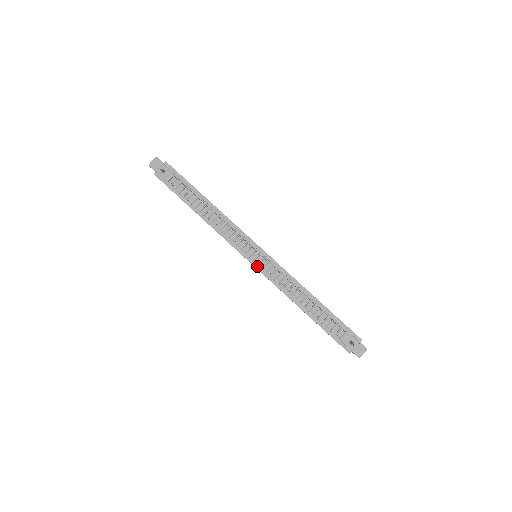
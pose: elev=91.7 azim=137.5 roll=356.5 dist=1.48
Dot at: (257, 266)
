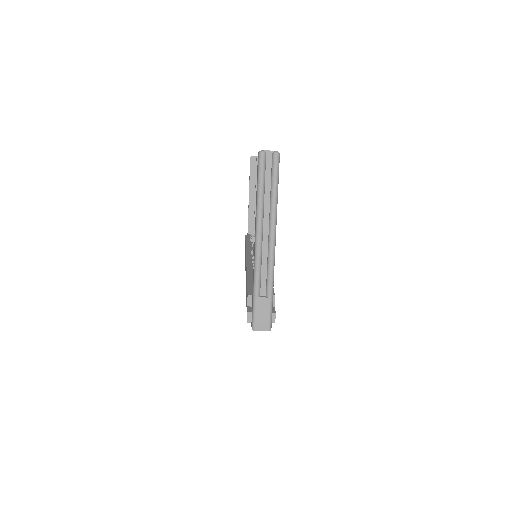
Dot at: occluded
